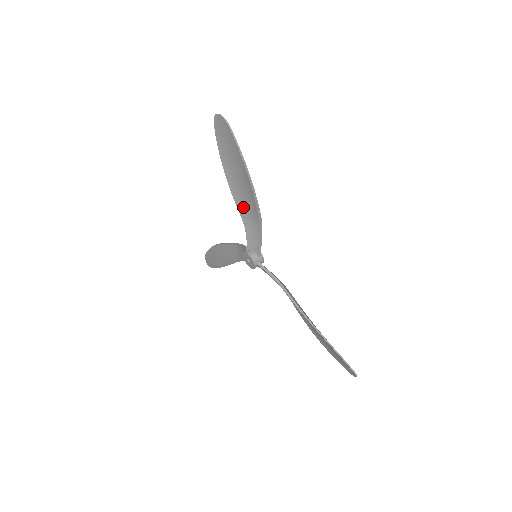
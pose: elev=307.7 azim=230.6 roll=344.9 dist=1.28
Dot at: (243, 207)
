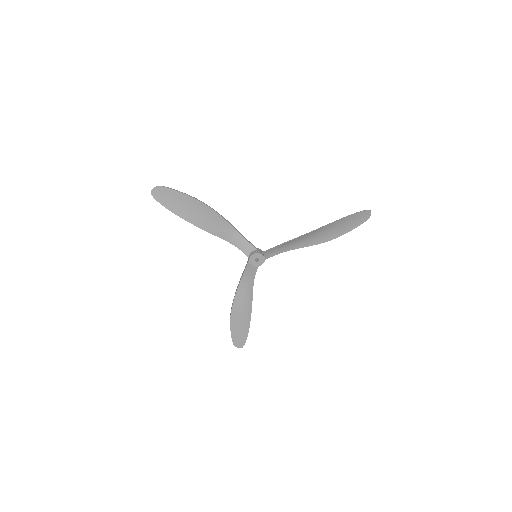
Dot at: (217, 231)
